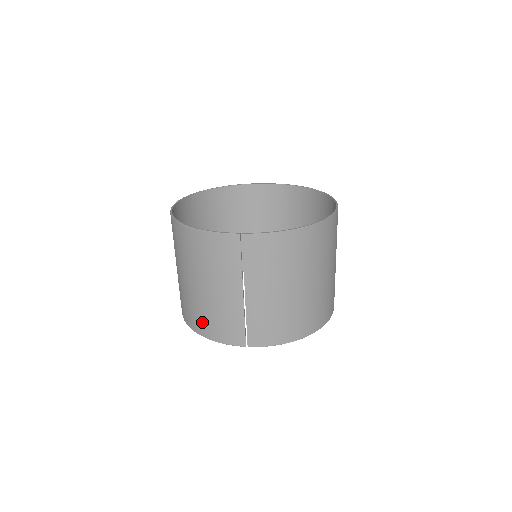
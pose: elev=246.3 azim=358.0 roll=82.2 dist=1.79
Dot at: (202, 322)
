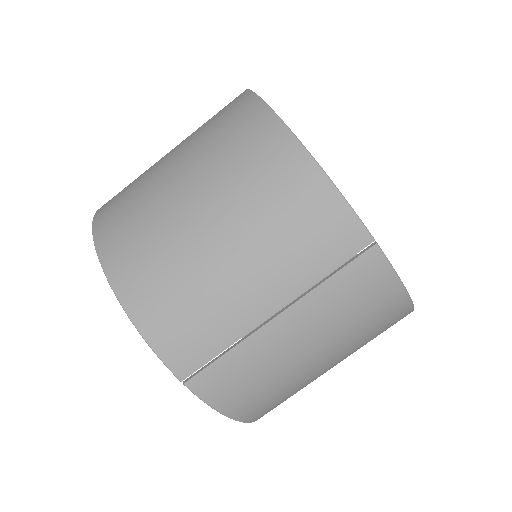
Dot at: (150, 286)
